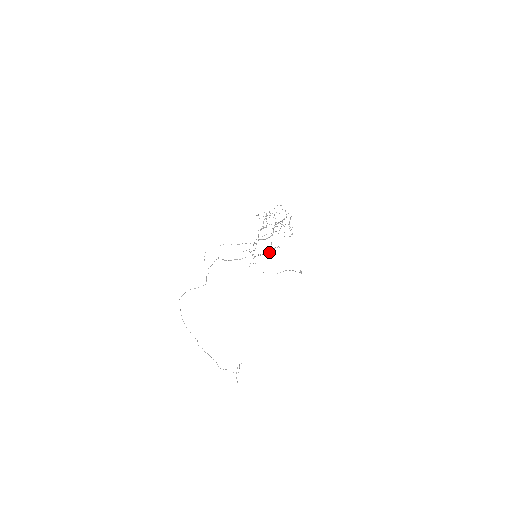
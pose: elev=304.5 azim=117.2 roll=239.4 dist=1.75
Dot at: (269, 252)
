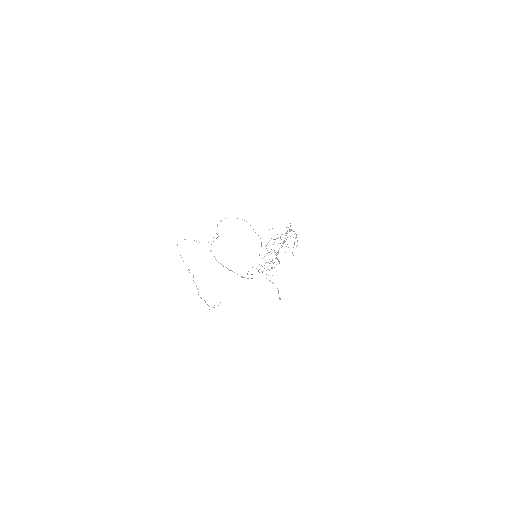
Dot at: occluded
